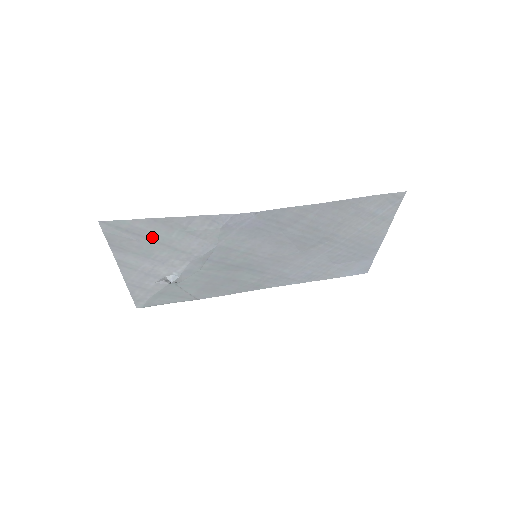
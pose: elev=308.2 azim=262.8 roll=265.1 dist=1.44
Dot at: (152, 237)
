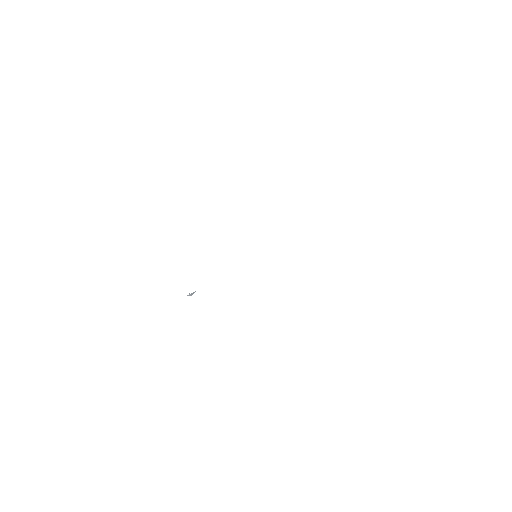
Dot at: occluded
